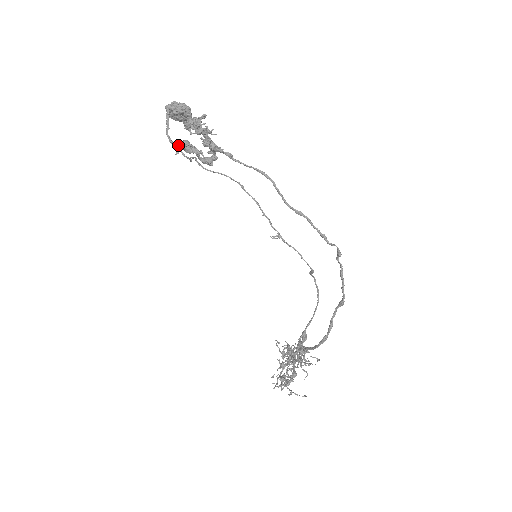
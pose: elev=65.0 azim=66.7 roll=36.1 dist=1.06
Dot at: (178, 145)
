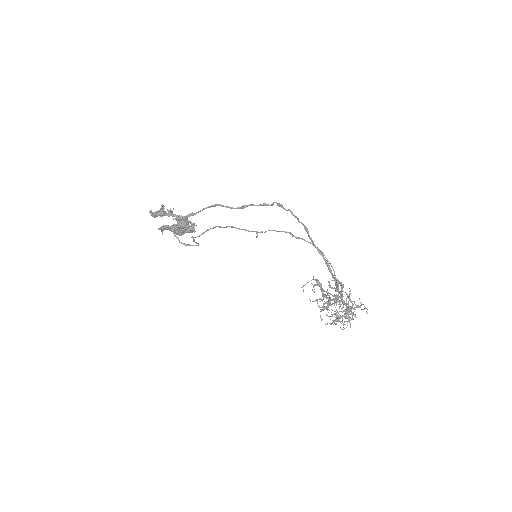
Dot at: (158, 229)
